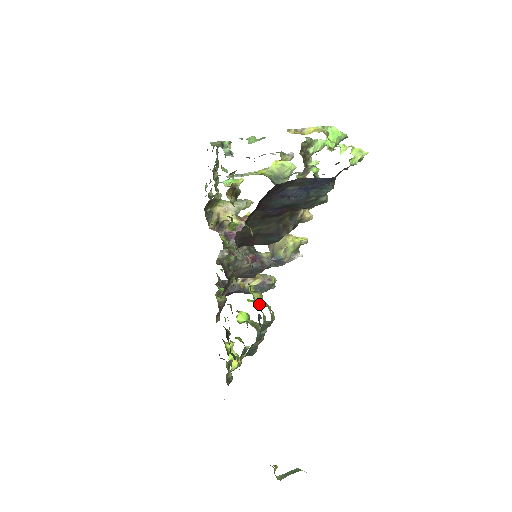
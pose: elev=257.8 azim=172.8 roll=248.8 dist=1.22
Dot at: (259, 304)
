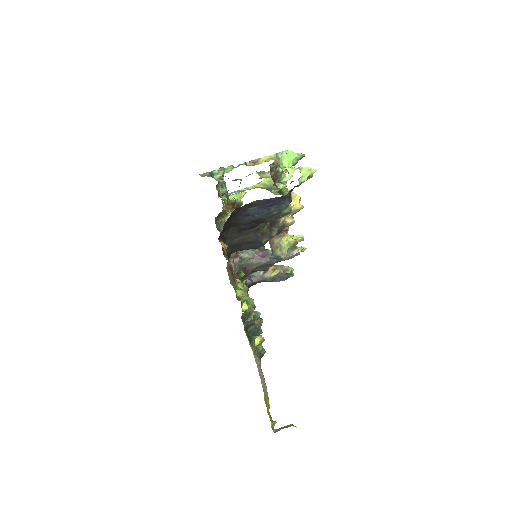
Dot at: (240, 299)
